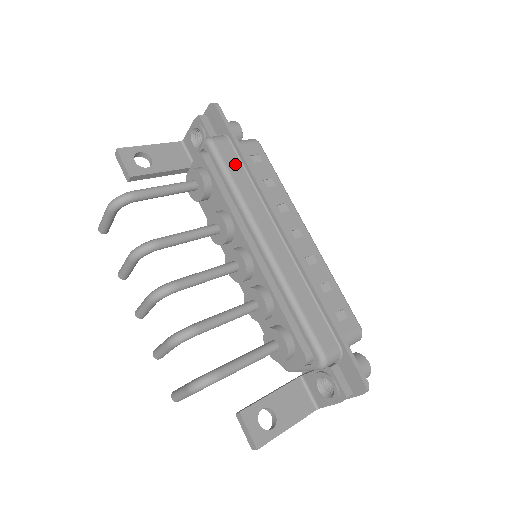
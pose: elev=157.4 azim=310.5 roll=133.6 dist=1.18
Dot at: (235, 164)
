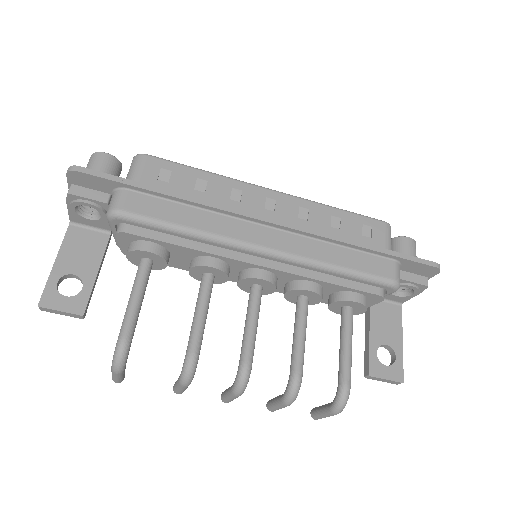
Dot at: (162, 208)
